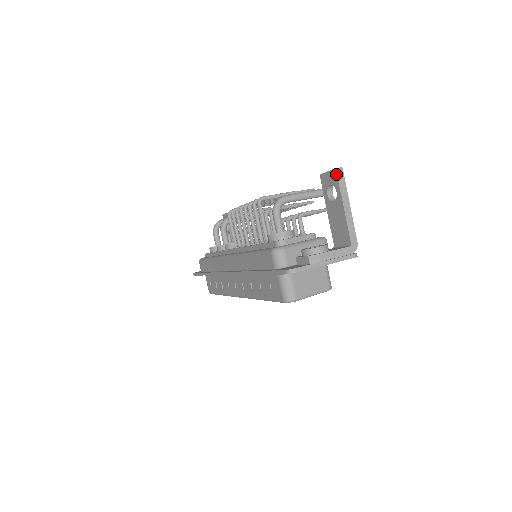
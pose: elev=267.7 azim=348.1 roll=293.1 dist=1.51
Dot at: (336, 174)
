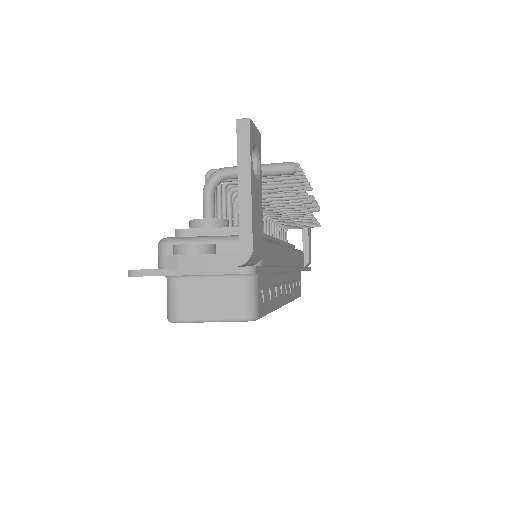
Dot at: (236, 129)
